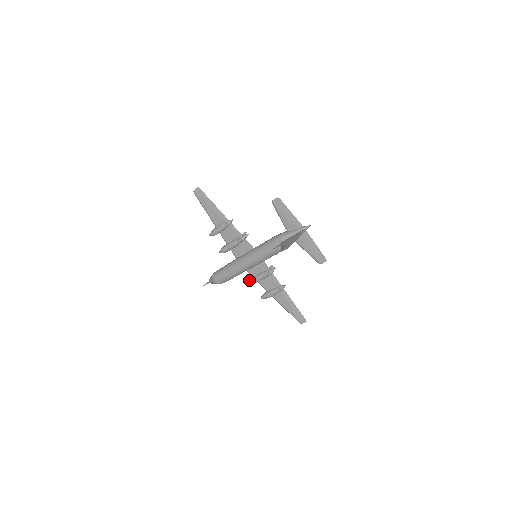
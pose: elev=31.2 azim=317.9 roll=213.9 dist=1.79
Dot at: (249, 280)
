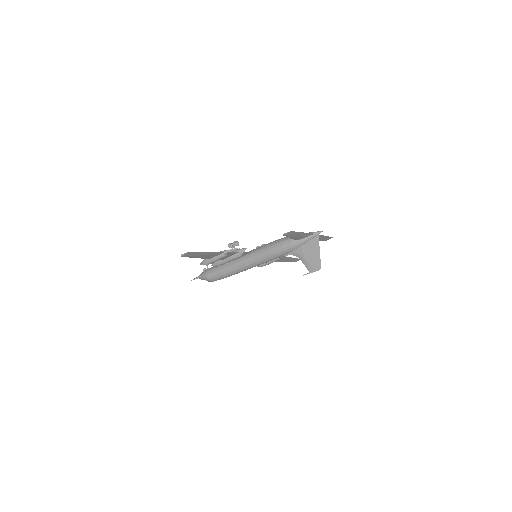
Dot at: occluded
